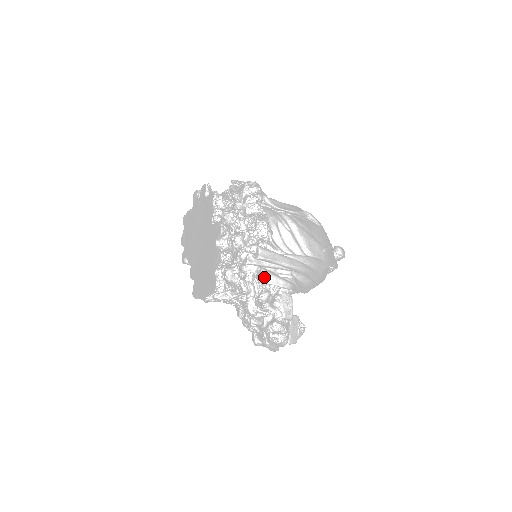
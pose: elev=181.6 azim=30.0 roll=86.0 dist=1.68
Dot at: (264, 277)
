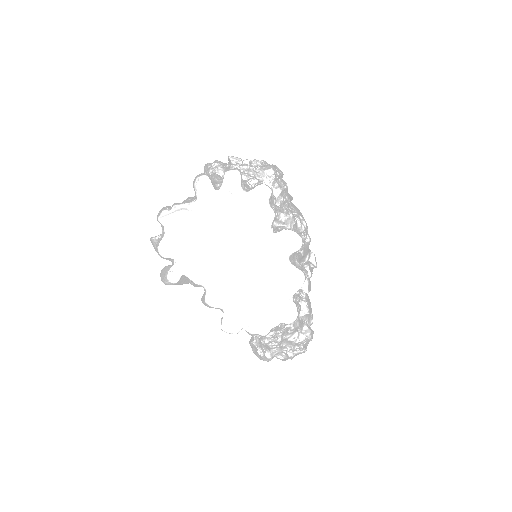
Dot at: (309, 286)
